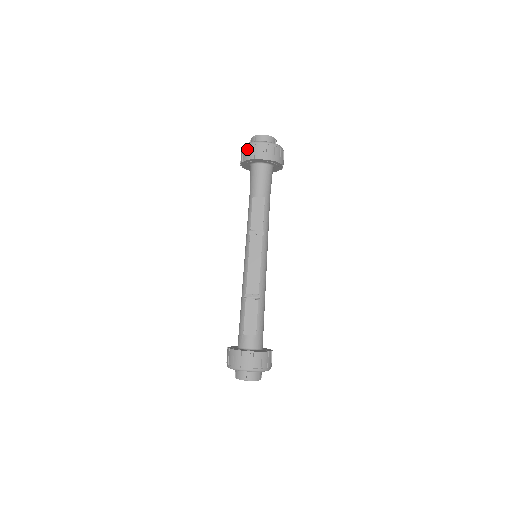
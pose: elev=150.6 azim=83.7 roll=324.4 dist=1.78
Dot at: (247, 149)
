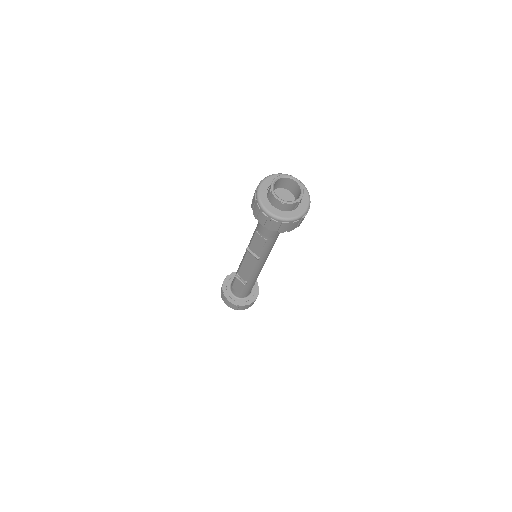
Dot at: (254, 202)
